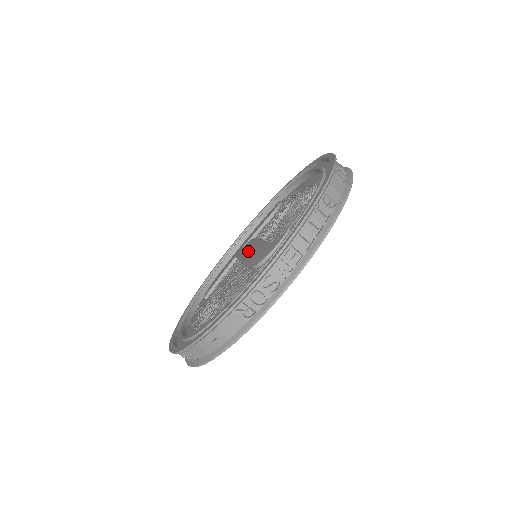
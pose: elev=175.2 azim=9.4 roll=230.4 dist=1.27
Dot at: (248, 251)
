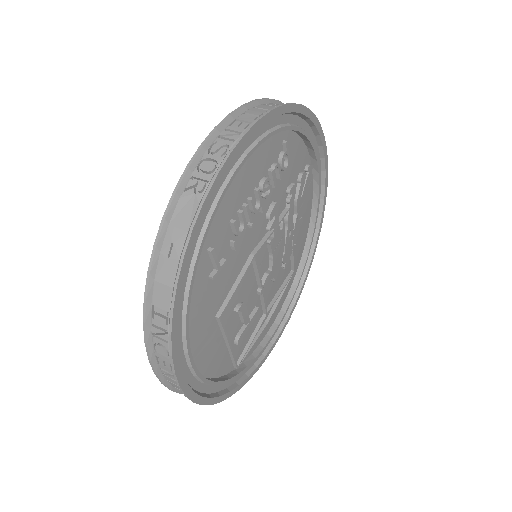
Dot at: occluded
